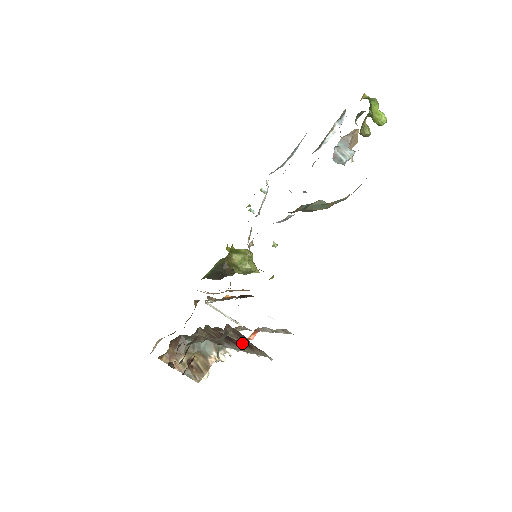
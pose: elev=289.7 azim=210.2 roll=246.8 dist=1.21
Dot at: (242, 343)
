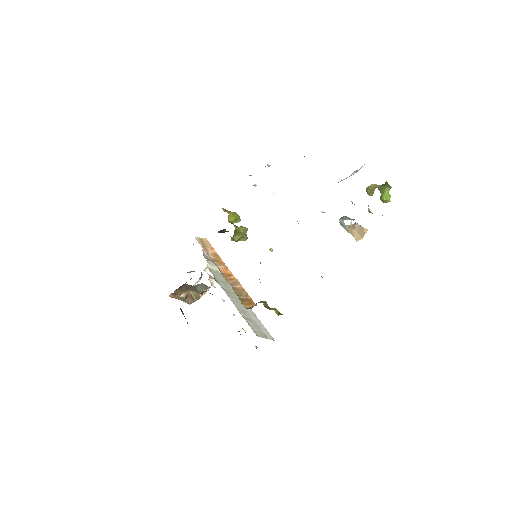
Dot at: occluded
